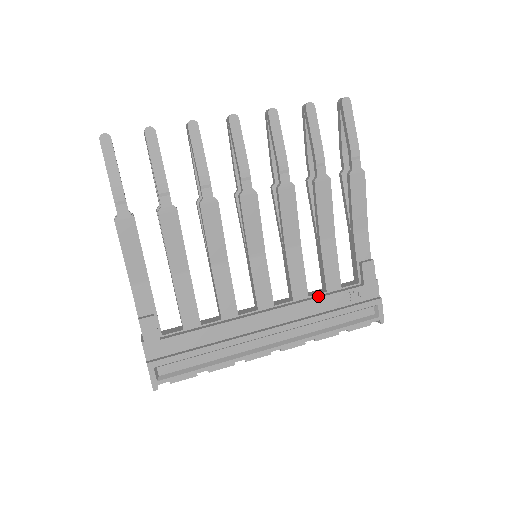
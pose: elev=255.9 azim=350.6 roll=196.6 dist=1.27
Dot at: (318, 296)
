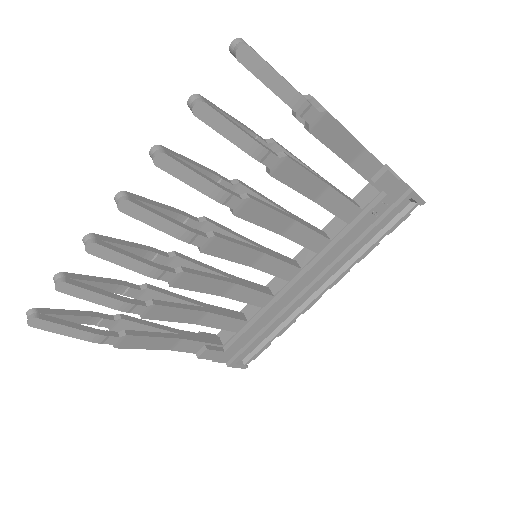
Dot at: (341, 235)
